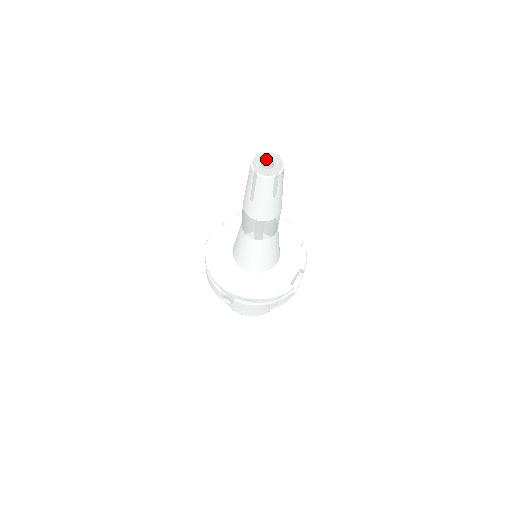
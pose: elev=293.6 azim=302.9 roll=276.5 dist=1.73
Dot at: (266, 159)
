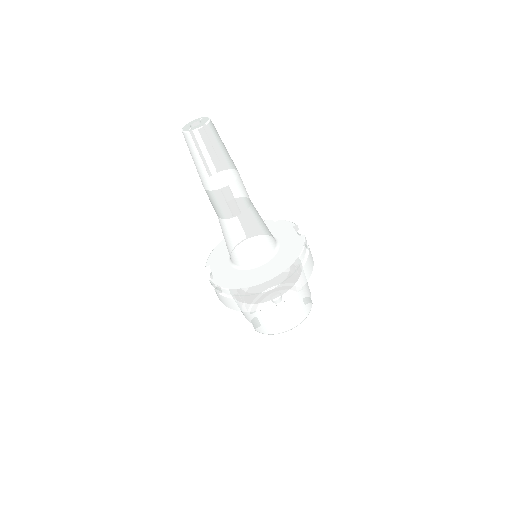
Dot at: (191, 125)
